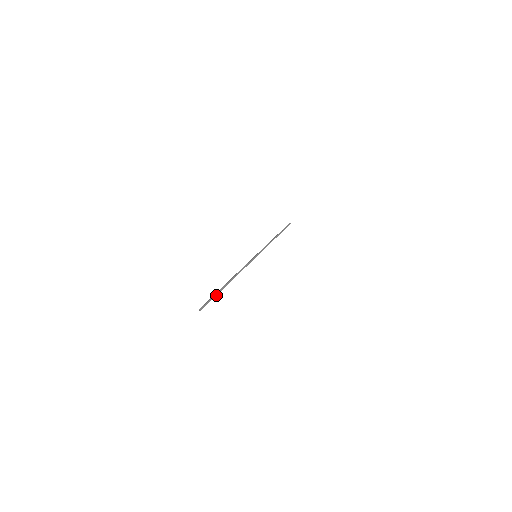
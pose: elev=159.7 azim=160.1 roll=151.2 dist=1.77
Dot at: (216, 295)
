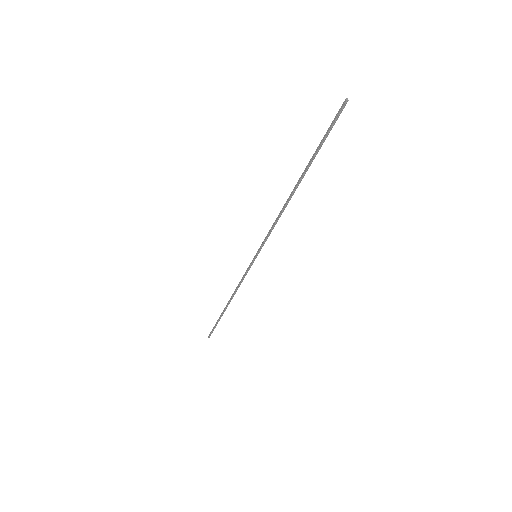
Dot at: (320, 148)
